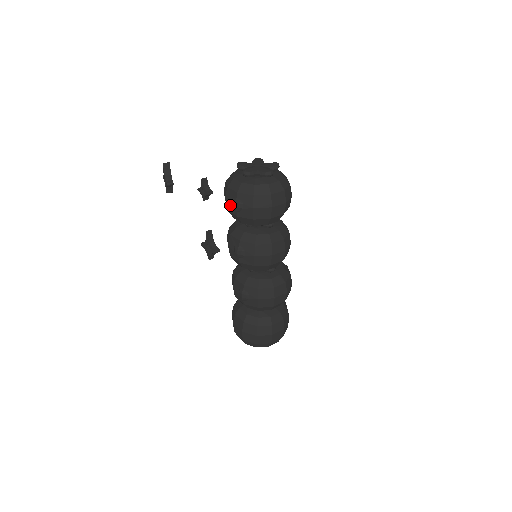
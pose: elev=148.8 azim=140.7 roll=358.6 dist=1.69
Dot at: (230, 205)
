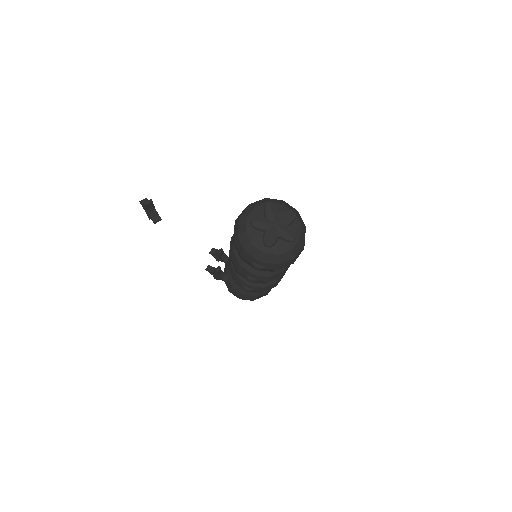
Dot at: (248, 262)
